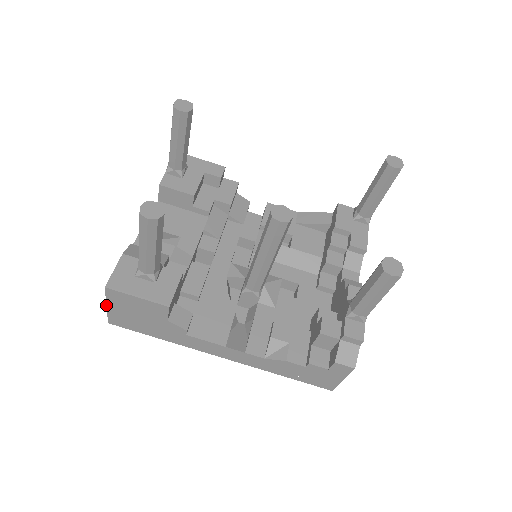
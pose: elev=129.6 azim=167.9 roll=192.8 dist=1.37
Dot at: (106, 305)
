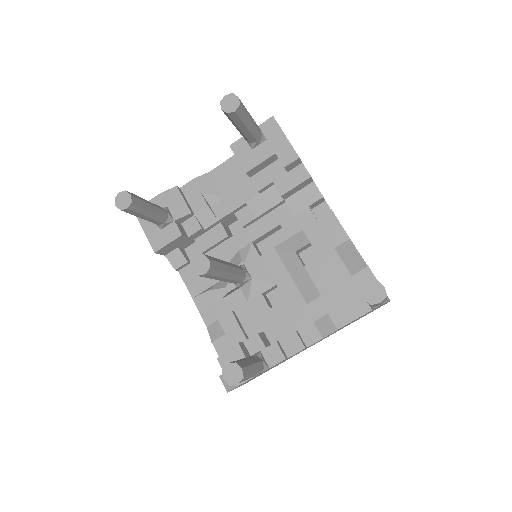
Dot at: occluded
